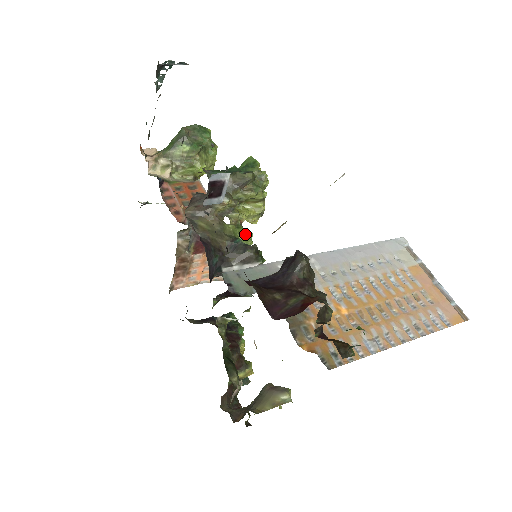
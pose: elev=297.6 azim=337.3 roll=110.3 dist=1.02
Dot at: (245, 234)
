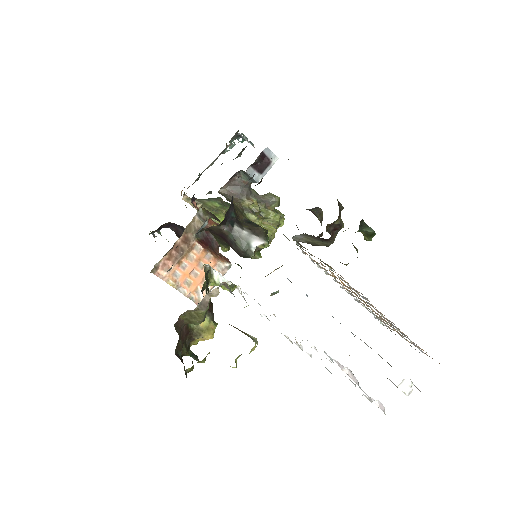
Dot at: occluded
